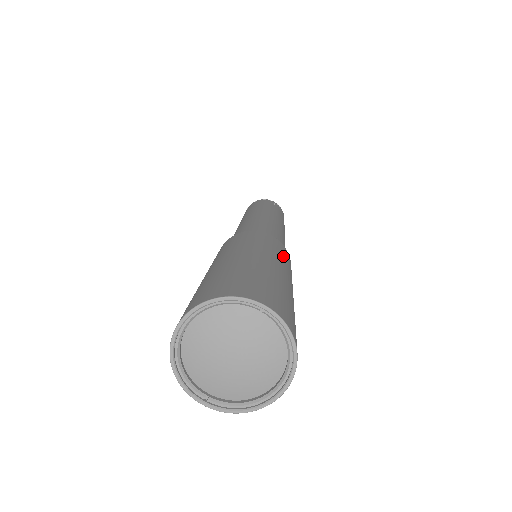
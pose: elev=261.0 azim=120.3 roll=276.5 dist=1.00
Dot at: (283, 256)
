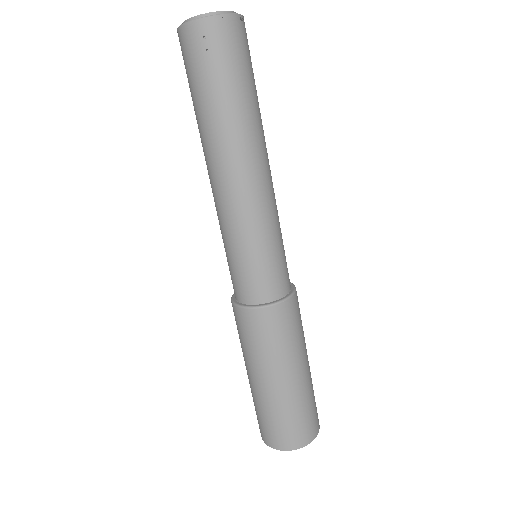
Dot at: (277, 342)
